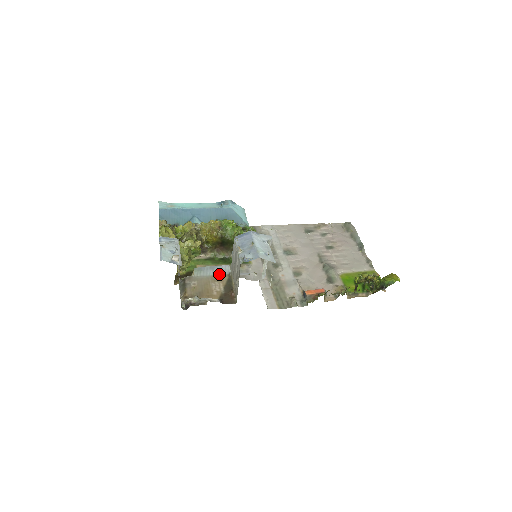
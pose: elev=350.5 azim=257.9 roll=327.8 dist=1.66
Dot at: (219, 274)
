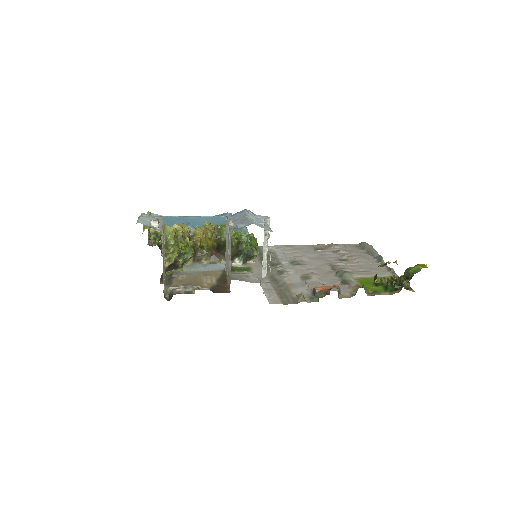
Dot at: (212, 270)
